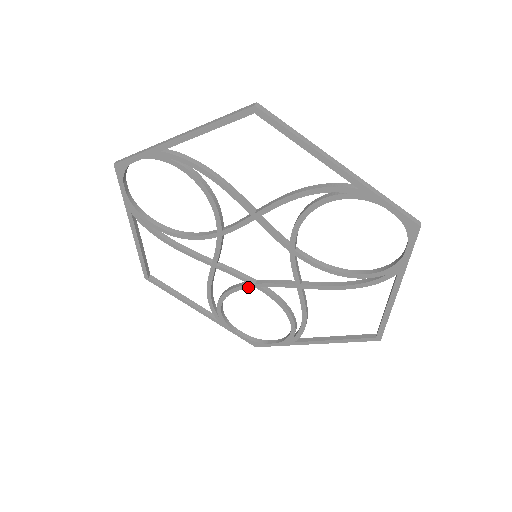
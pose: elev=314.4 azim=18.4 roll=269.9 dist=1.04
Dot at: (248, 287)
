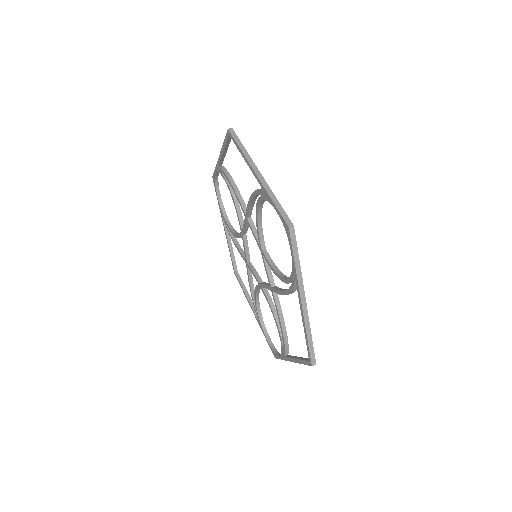
Dot at: (259, 287)
